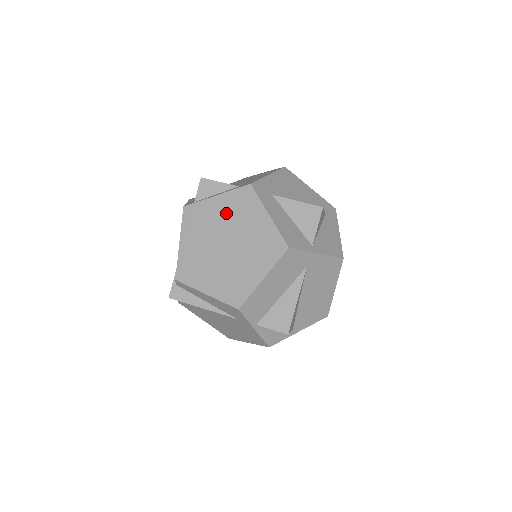
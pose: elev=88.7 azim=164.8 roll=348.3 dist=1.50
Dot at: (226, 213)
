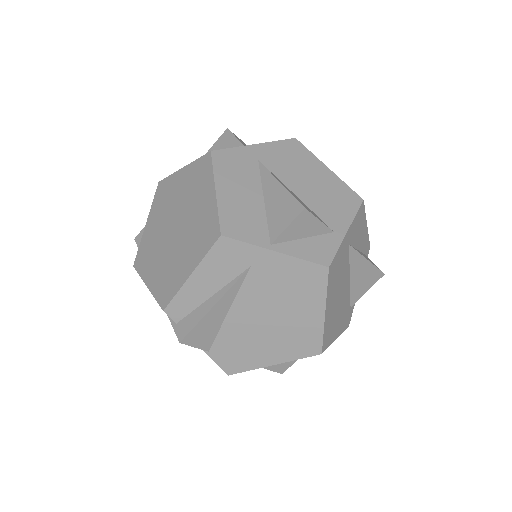
Dot at: (159, 217)
